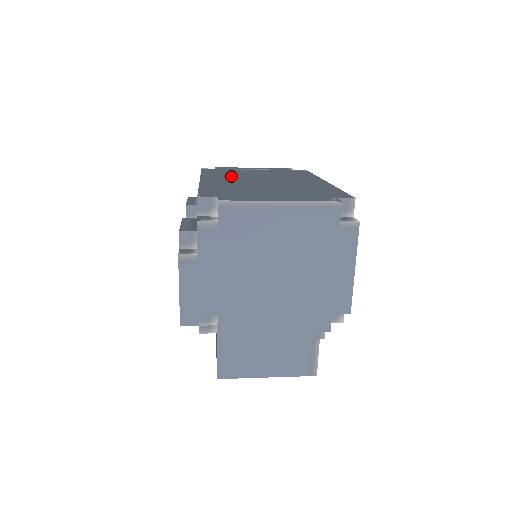
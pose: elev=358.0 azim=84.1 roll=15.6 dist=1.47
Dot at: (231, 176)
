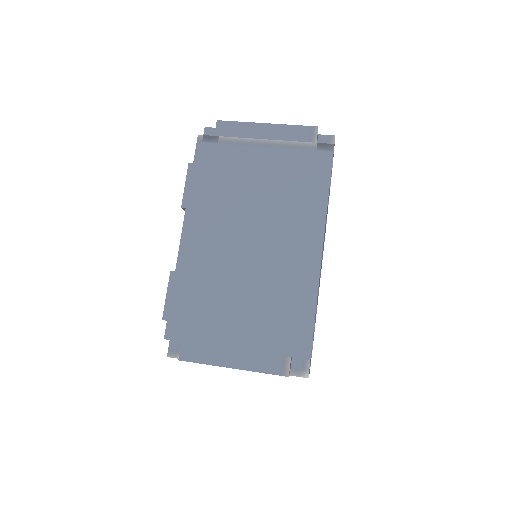
Dot at: (220, 208)
